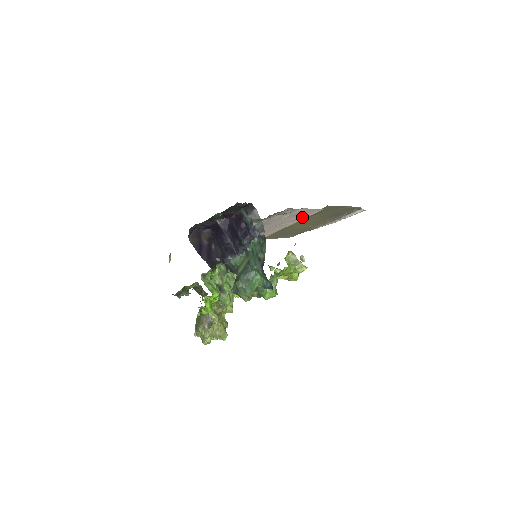
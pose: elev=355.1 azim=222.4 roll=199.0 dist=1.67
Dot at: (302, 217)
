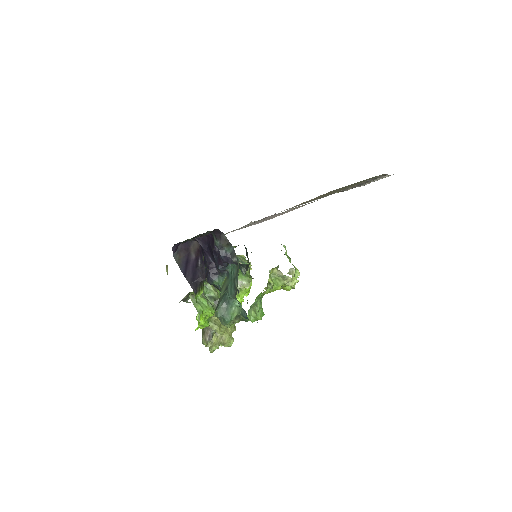
Dot at: occluded
